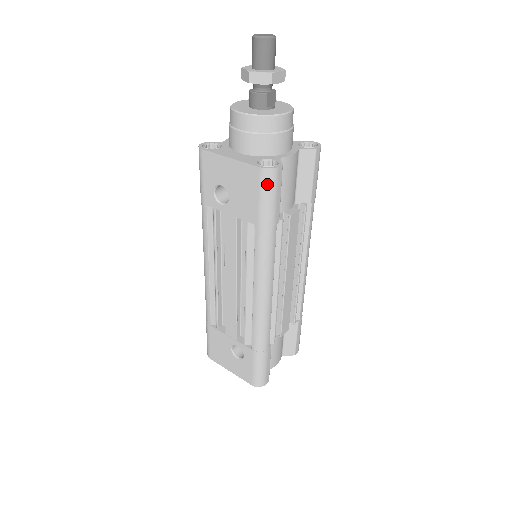
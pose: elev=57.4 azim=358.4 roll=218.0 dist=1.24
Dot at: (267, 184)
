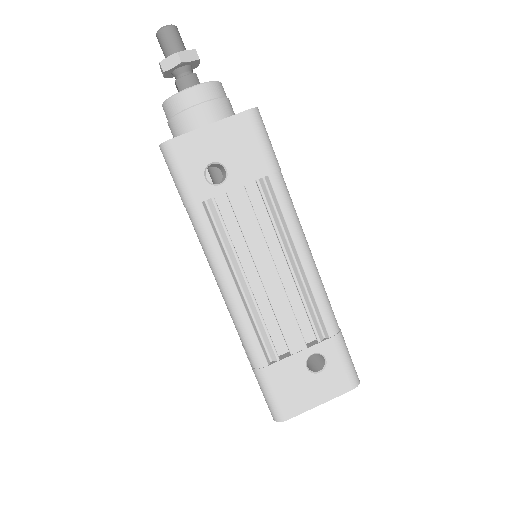
Dot at: (260, 124)
